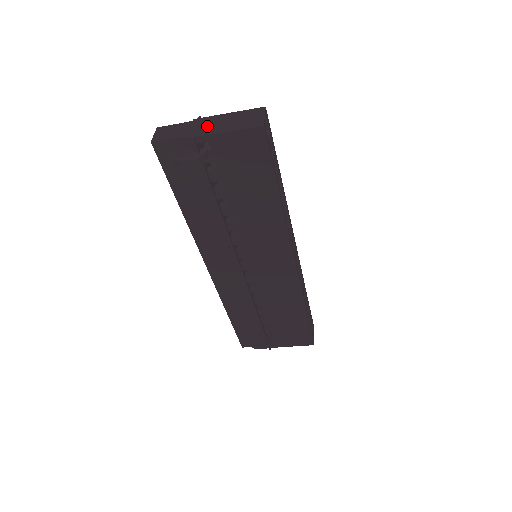
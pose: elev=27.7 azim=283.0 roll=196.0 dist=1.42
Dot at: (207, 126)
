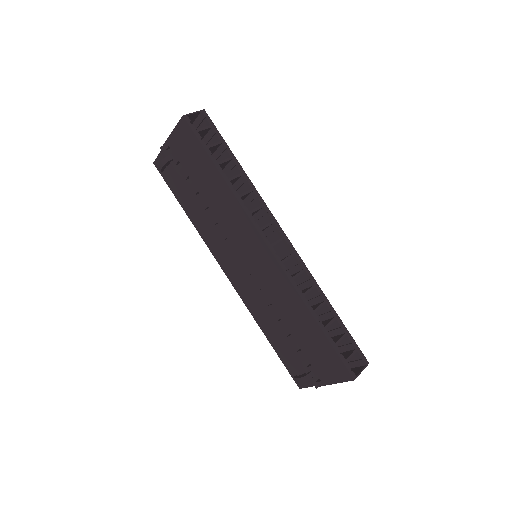
Dot at: occluded
